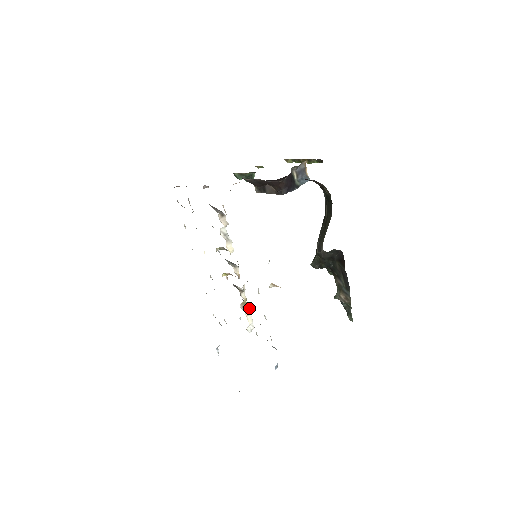
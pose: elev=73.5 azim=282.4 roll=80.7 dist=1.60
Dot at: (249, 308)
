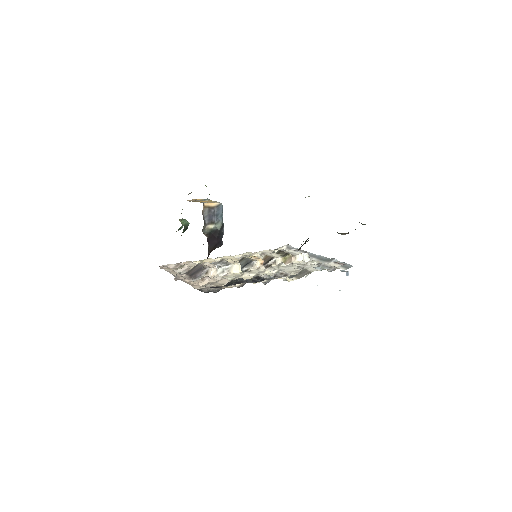
Dot at: (291, 257)
